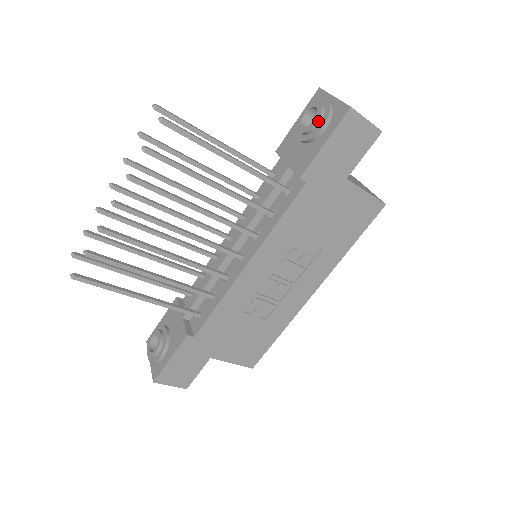
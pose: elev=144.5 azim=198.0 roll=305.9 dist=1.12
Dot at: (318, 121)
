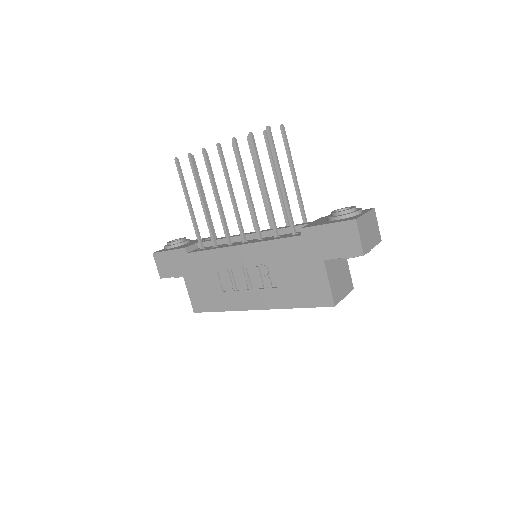
Dot at: (340, 212)
